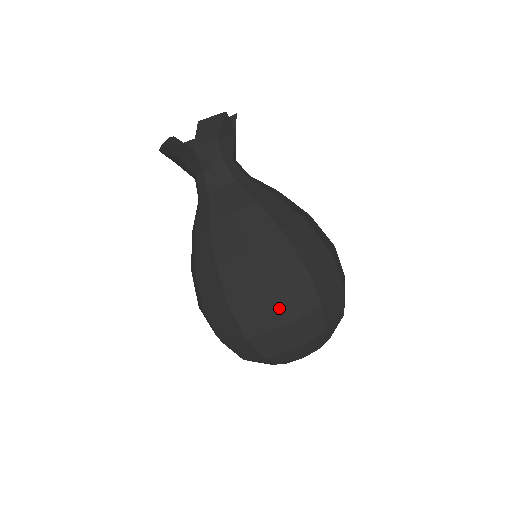
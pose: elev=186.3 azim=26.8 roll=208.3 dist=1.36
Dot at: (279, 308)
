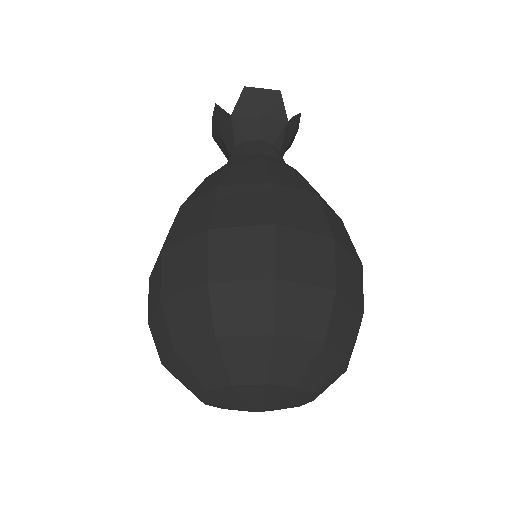
Dot at: (211, 255)
